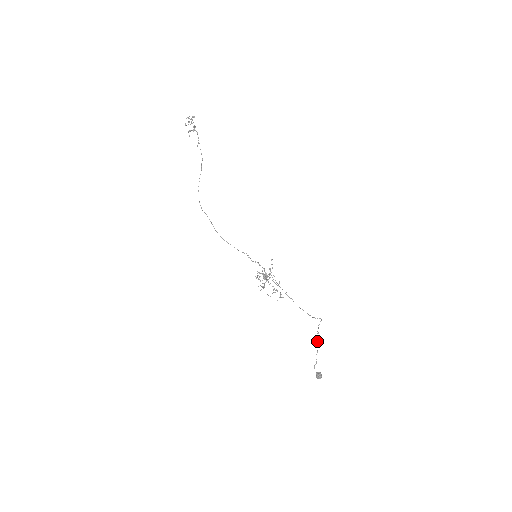
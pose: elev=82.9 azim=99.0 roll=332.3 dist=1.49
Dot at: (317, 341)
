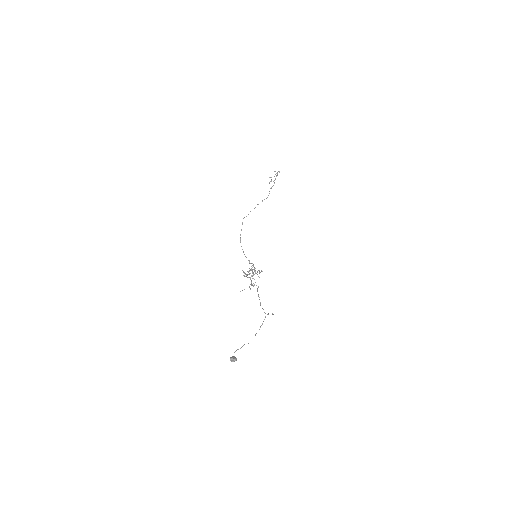
Dot at: (255, 334)
